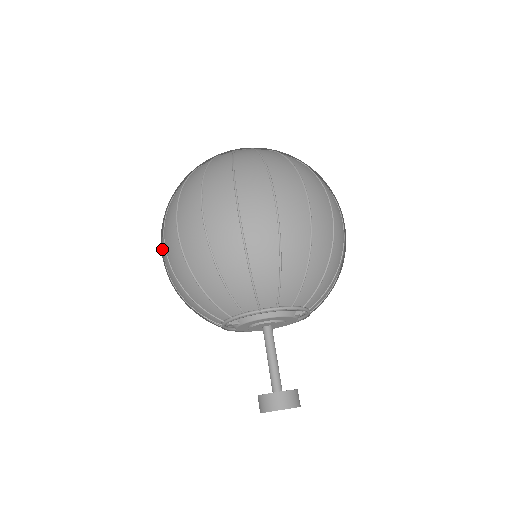
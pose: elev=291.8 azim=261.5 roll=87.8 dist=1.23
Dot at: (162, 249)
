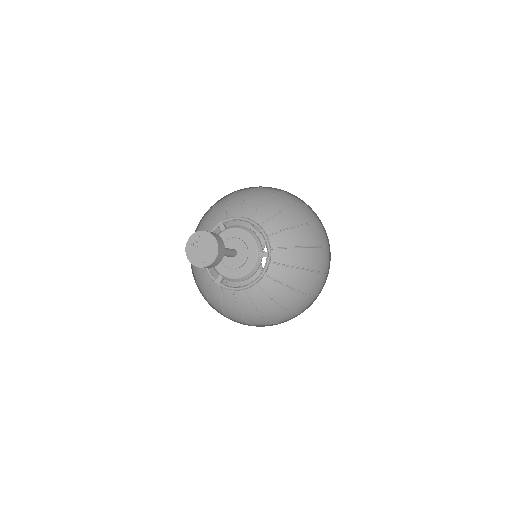
Dot at: occluded
